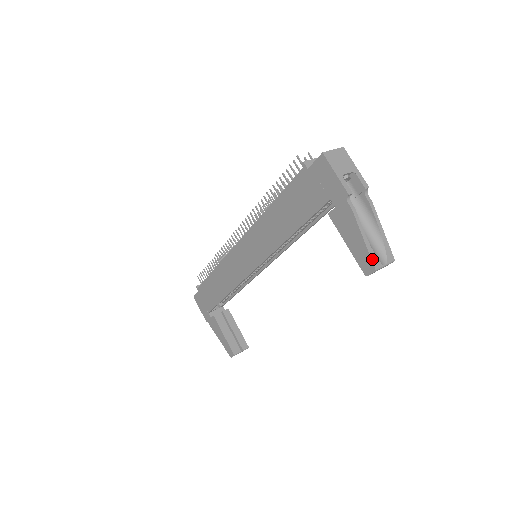
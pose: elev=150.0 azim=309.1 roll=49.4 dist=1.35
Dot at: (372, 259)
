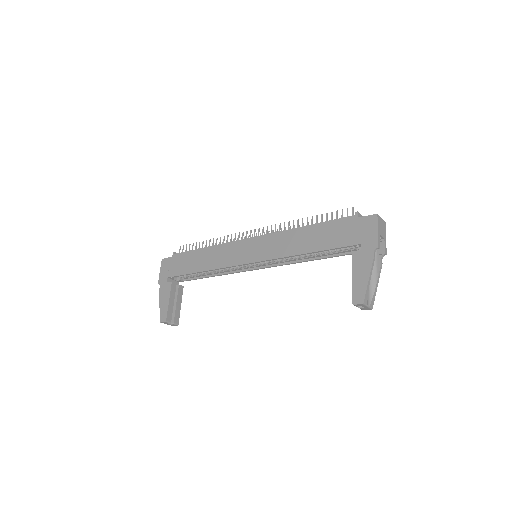
Dot at: (366, 295)
